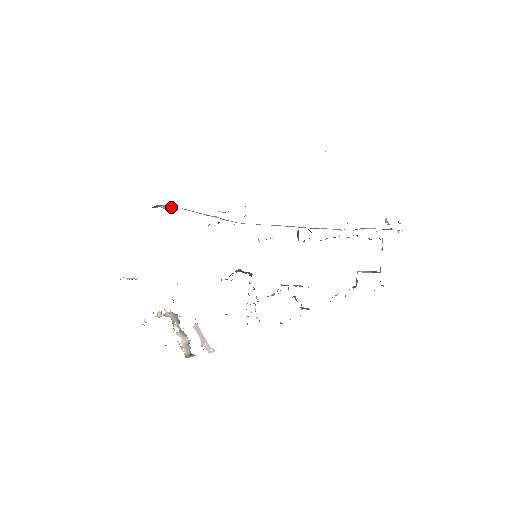
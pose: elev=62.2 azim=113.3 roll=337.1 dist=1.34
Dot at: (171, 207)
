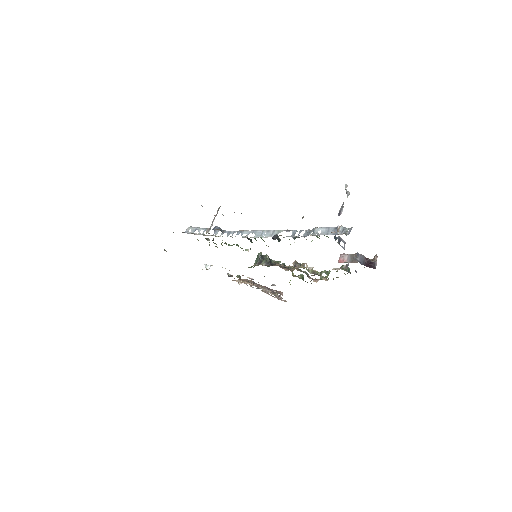
Dot at: occluded
